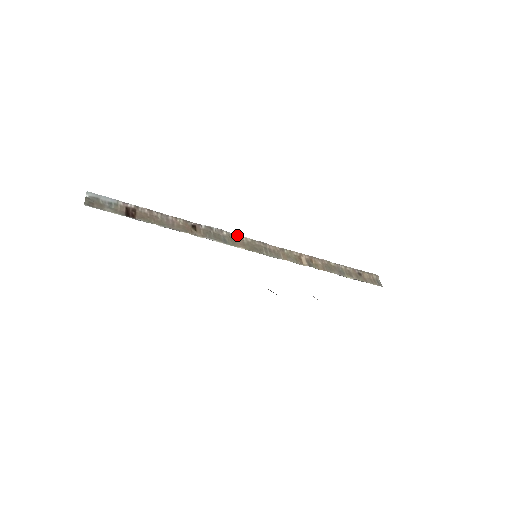
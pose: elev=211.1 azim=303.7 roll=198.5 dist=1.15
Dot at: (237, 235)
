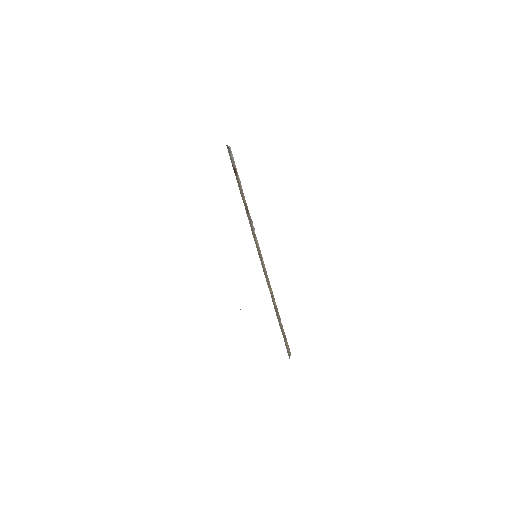
Dot at: (257, 240)
